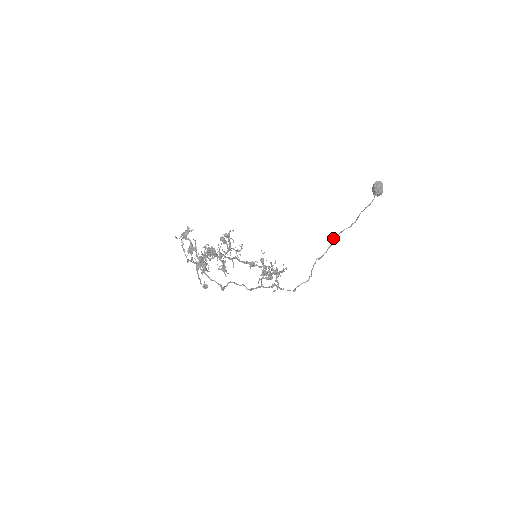
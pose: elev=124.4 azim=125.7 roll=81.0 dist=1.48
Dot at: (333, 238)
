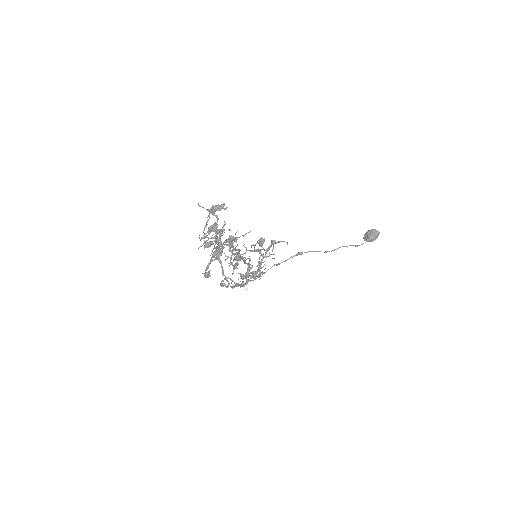
Dot at: (299, 252)
